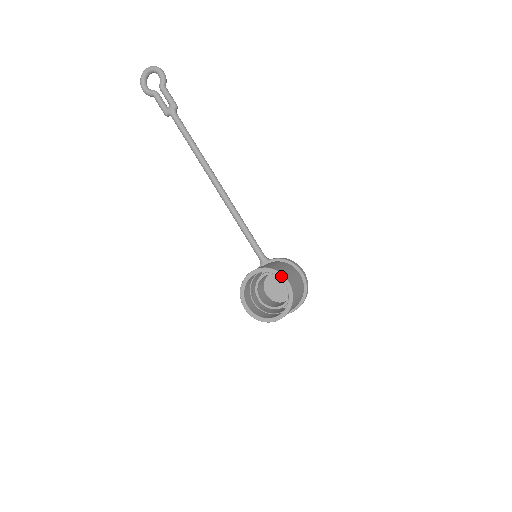
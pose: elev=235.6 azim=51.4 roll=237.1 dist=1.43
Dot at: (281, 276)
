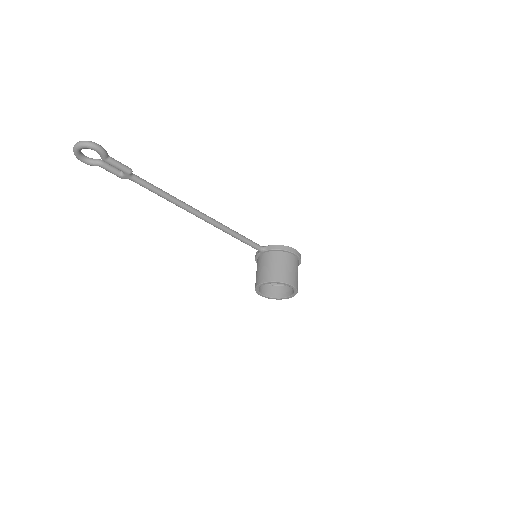
Dot at: (286, 284)
